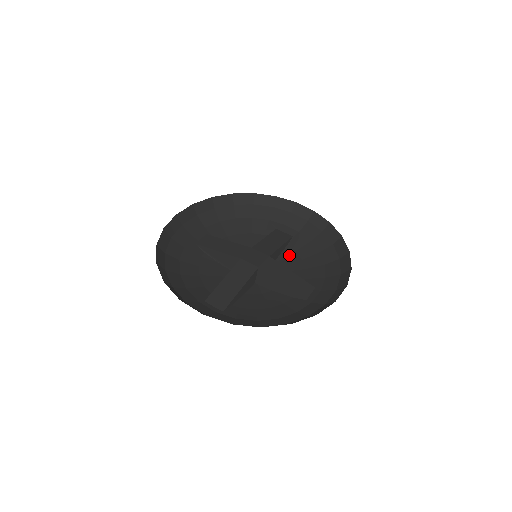
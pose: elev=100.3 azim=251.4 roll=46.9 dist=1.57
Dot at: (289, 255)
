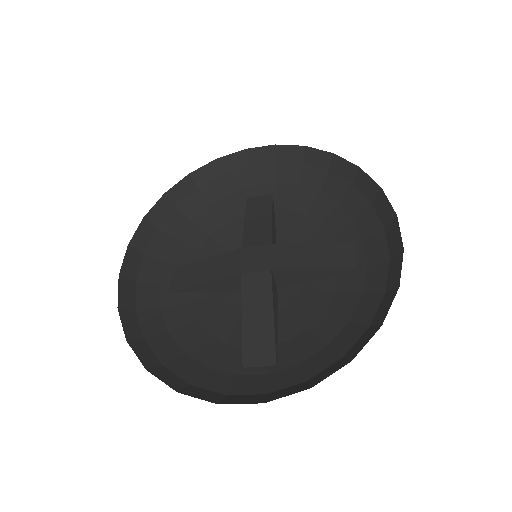
Dot at: (287, 220)
